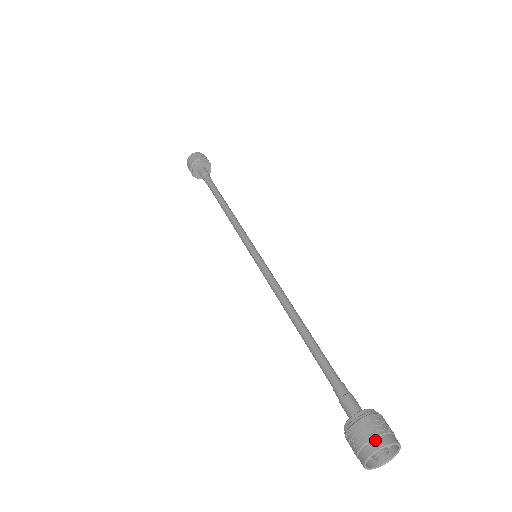
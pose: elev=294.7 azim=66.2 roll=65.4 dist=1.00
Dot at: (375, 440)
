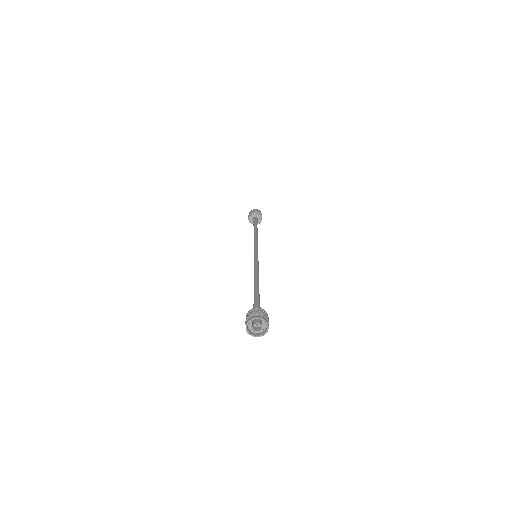
Dot at: (256, 315)
